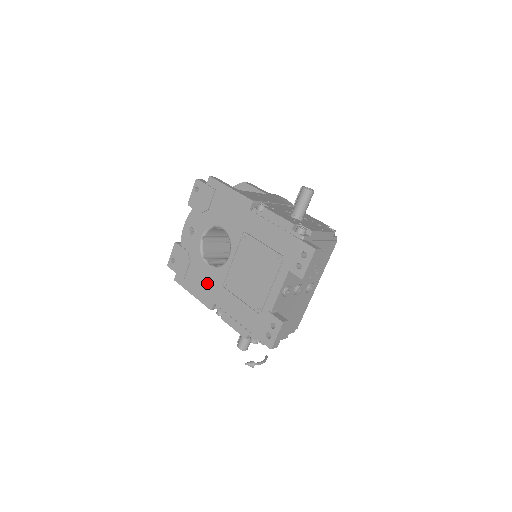
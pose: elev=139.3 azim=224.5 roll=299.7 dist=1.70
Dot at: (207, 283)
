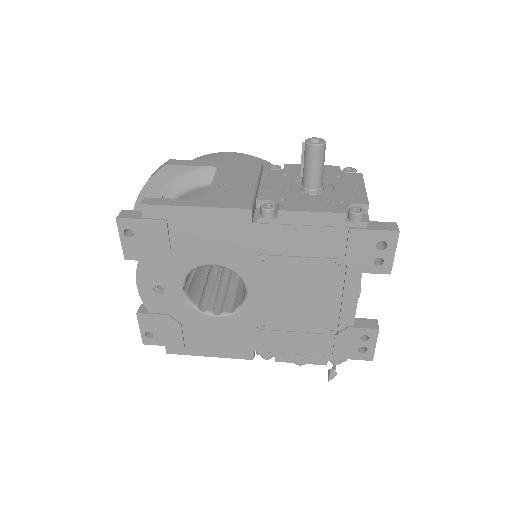
Dot at: (228, 336)
